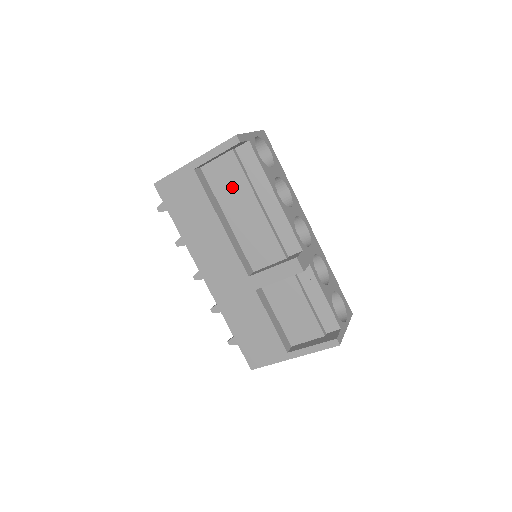
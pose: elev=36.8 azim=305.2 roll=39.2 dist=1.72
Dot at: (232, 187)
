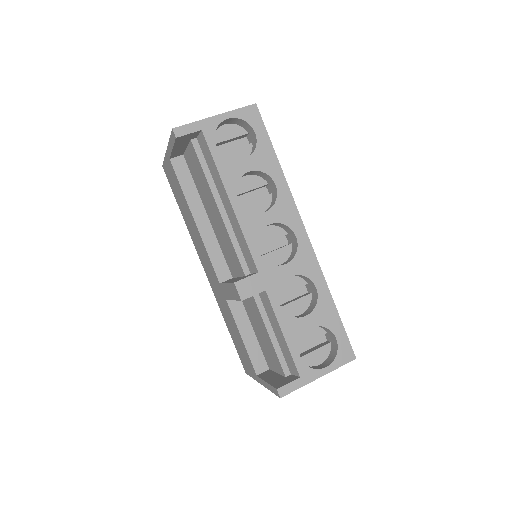
Dot at: (201, 182)
